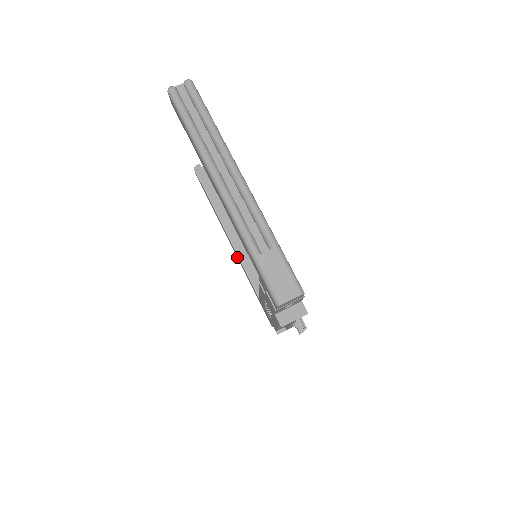
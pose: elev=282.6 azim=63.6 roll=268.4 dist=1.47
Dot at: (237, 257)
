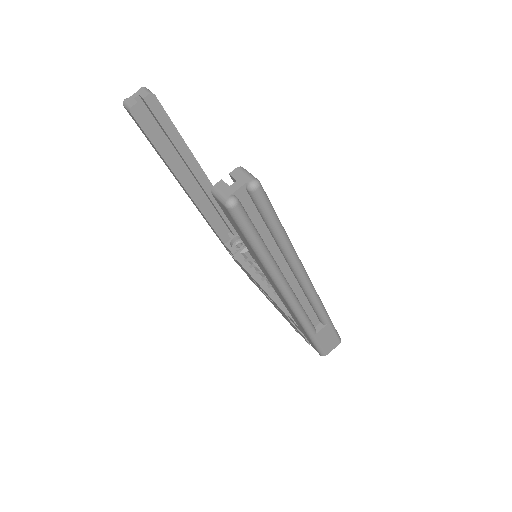
Dot at: (195, 205)
